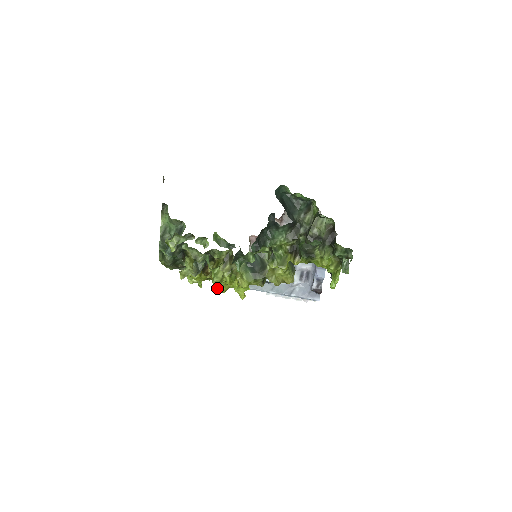
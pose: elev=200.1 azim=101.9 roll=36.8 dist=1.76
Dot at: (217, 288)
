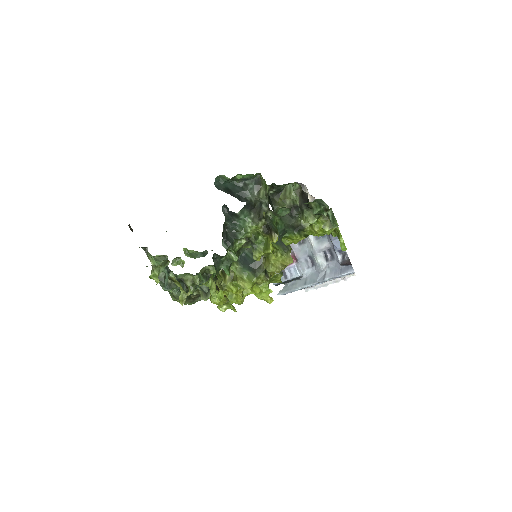
Dot at: (232, 302)
